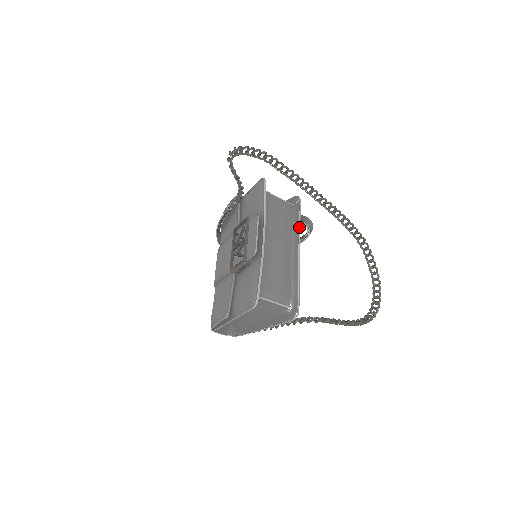
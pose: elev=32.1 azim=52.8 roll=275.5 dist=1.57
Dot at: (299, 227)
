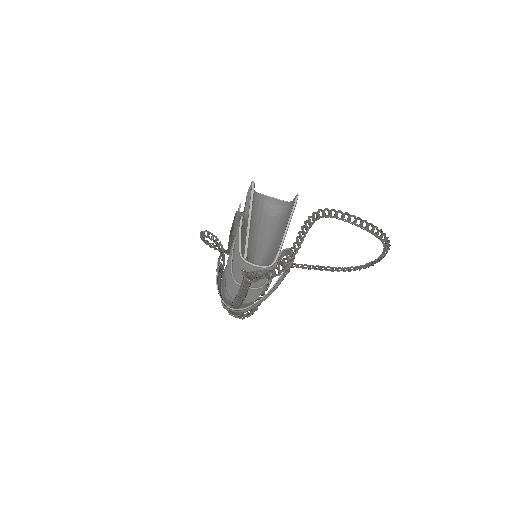
Dot at: occluded
